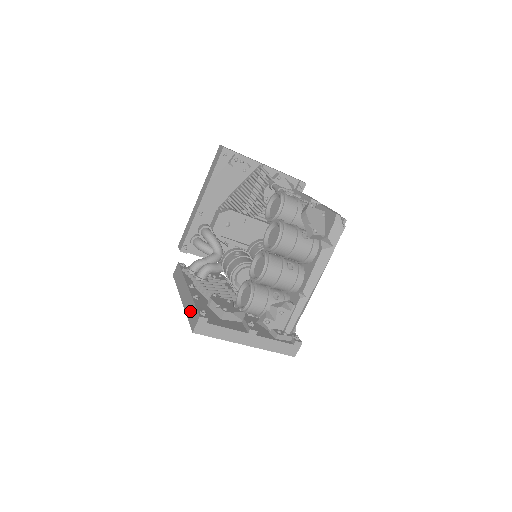
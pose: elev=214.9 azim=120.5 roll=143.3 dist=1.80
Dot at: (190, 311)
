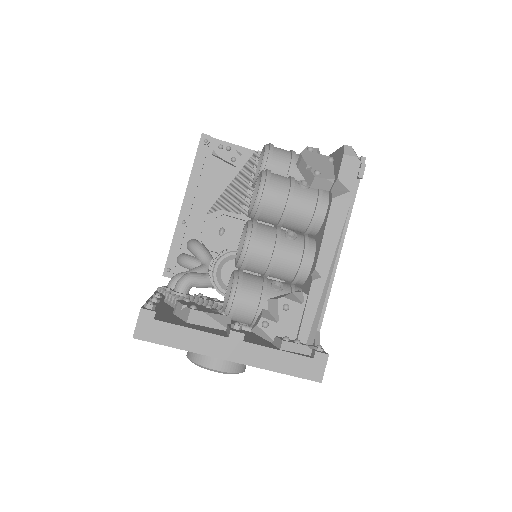
Dot at: occluded
